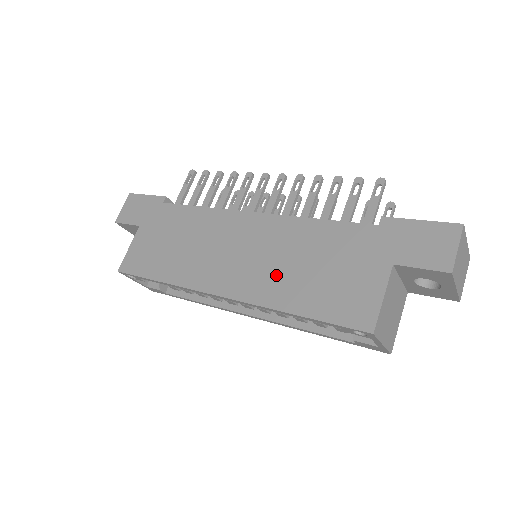
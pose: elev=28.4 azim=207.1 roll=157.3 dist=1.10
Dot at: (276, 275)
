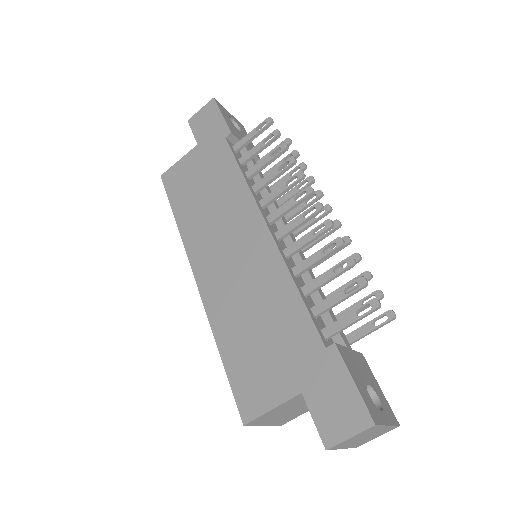
Dot at: (234, 304)
